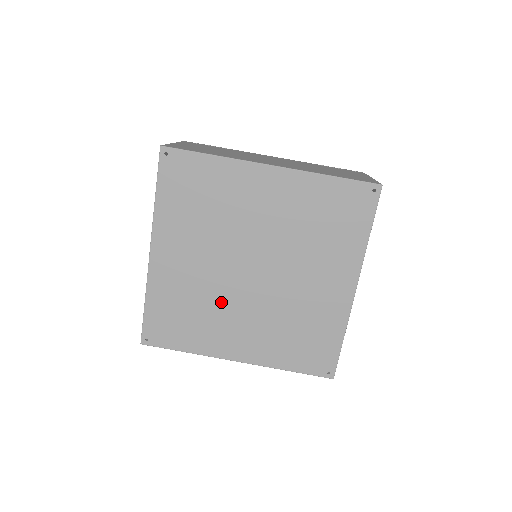
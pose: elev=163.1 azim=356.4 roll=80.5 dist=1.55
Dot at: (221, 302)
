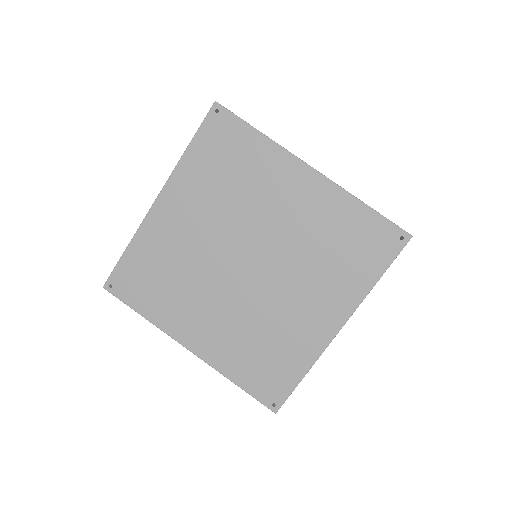
Dot at: (201, 281)
